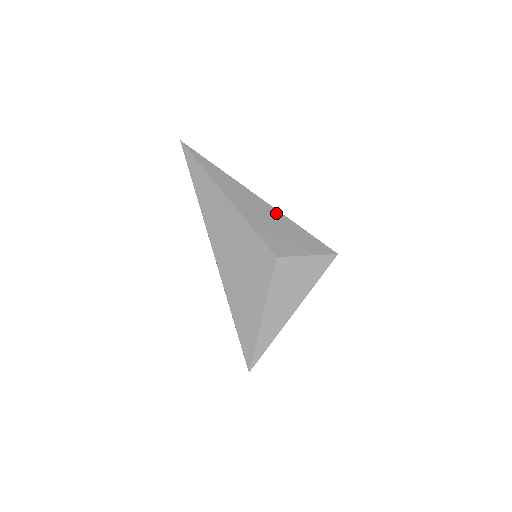
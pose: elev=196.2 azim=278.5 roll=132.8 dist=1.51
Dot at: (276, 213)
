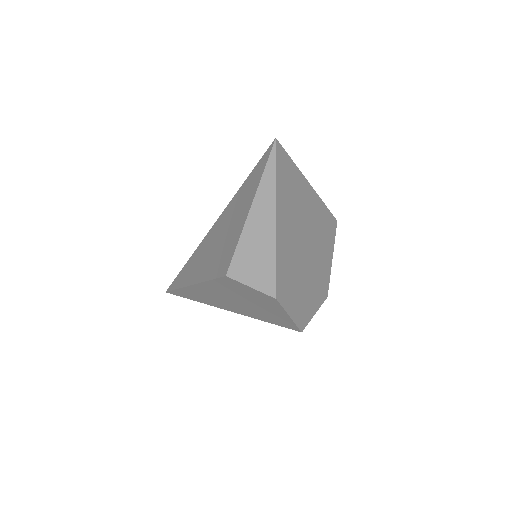
Dot at: occluded
